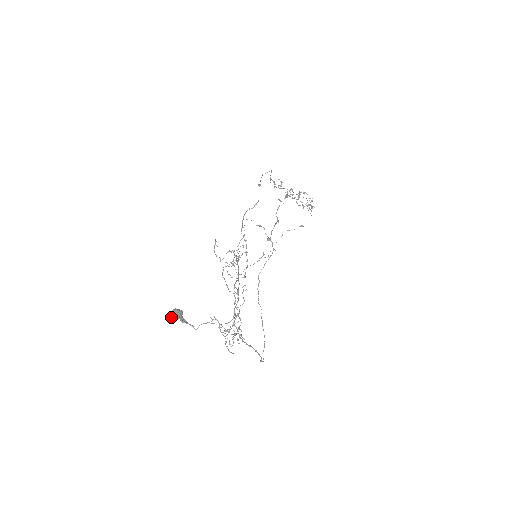
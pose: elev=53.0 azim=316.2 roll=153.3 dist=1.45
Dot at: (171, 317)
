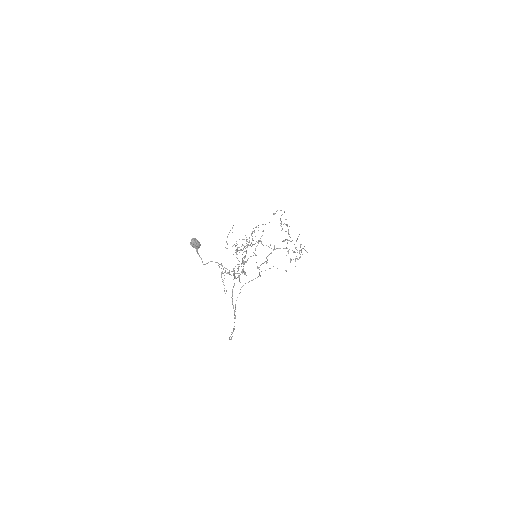
Dot at: (192, 242)
